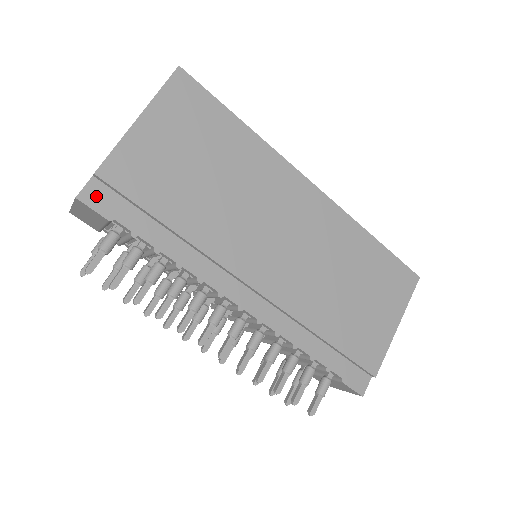
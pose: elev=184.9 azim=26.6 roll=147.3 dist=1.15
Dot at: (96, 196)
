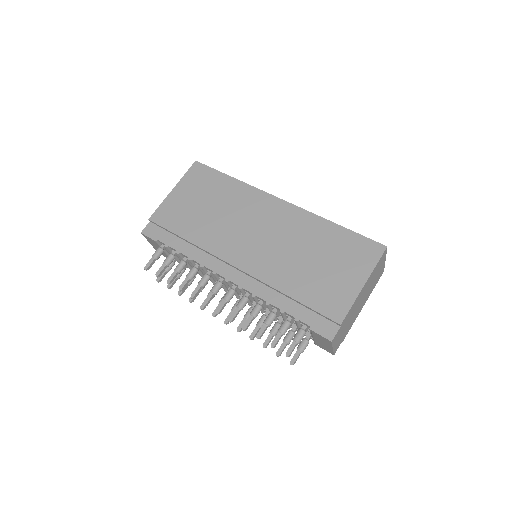
Dot at: (150, 230)
